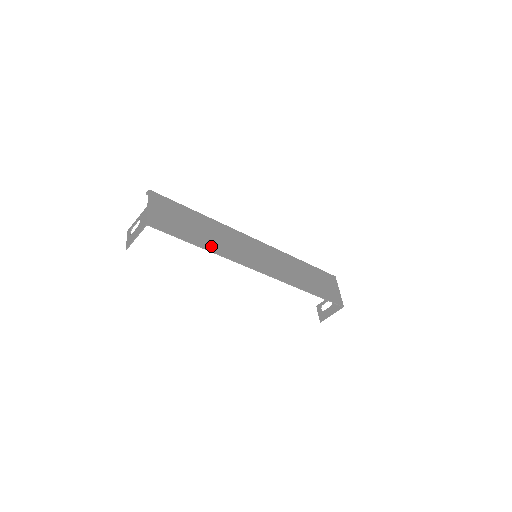
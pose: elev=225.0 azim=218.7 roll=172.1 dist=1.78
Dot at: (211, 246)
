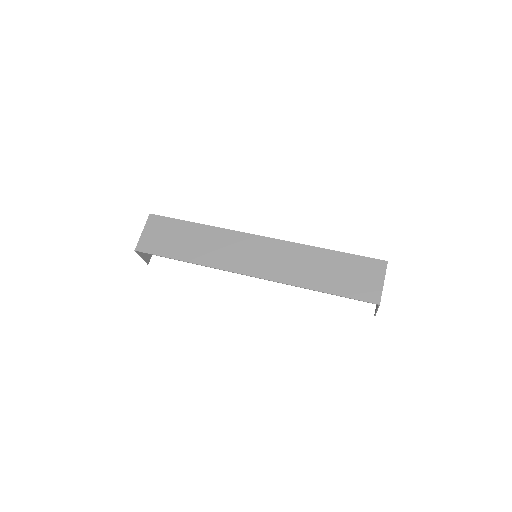
Dot at: (195, 258)
